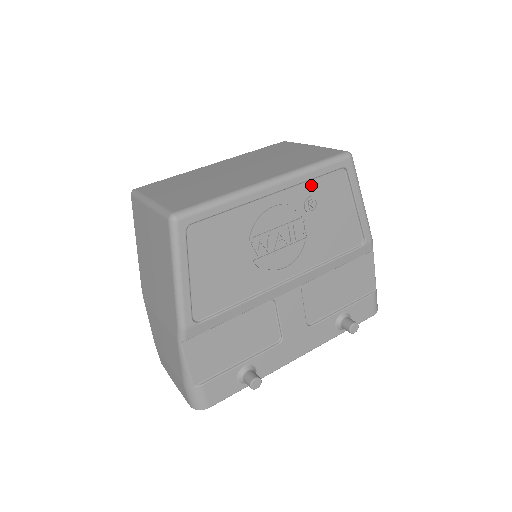
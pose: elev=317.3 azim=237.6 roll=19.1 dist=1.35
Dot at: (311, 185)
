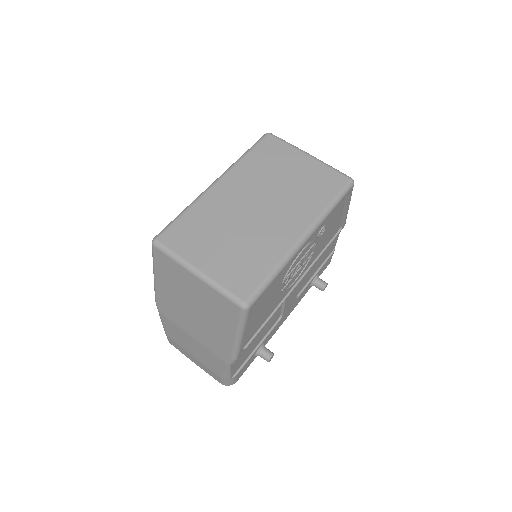
Dot at: occluded
